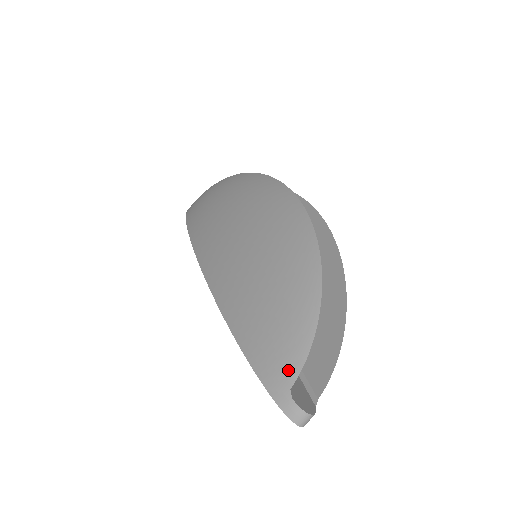
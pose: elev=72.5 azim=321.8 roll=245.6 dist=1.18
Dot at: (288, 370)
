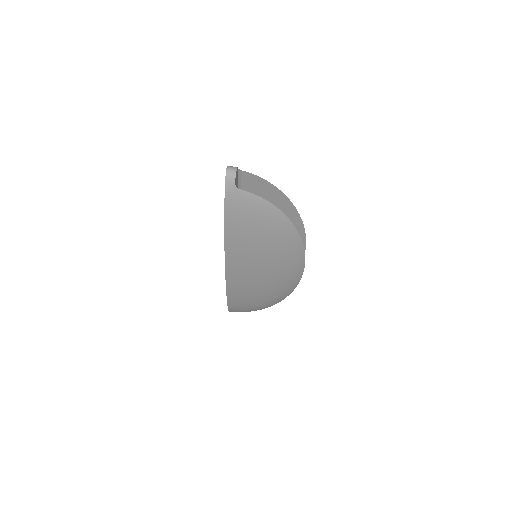
Dot at: (247, 175)
